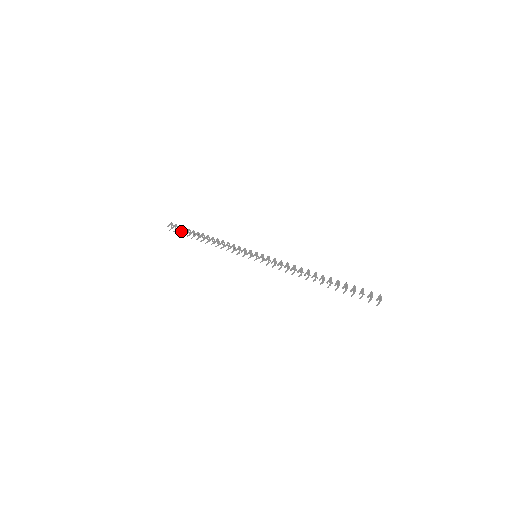
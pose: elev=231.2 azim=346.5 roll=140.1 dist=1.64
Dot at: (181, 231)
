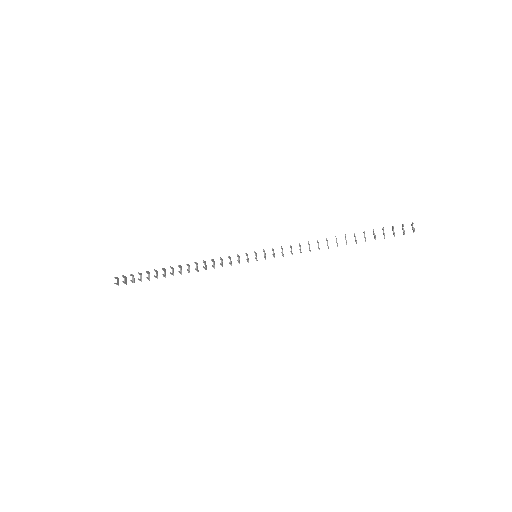
Dot at: (138, 273)
